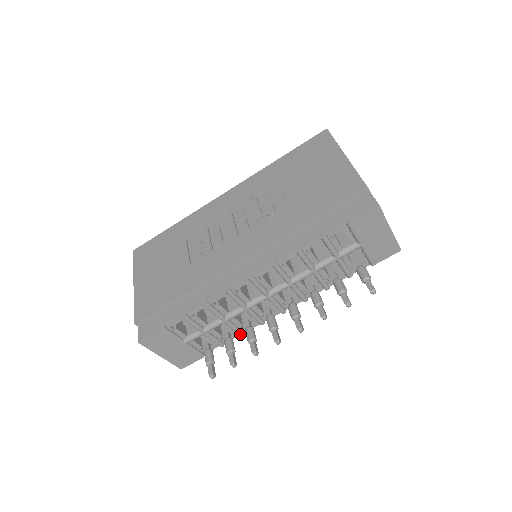
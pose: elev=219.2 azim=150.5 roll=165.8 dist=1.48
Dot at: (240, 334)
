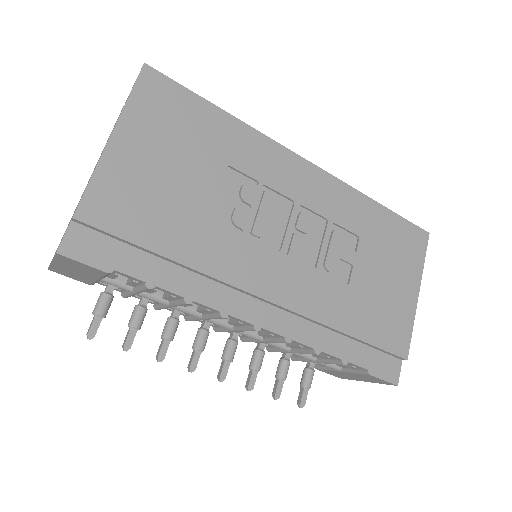
Dot at: (158, 309)
